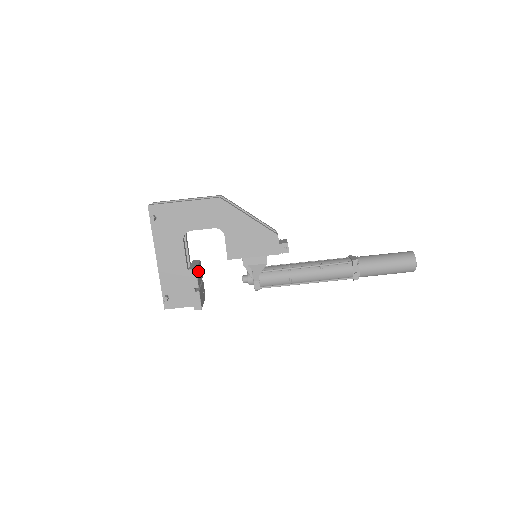
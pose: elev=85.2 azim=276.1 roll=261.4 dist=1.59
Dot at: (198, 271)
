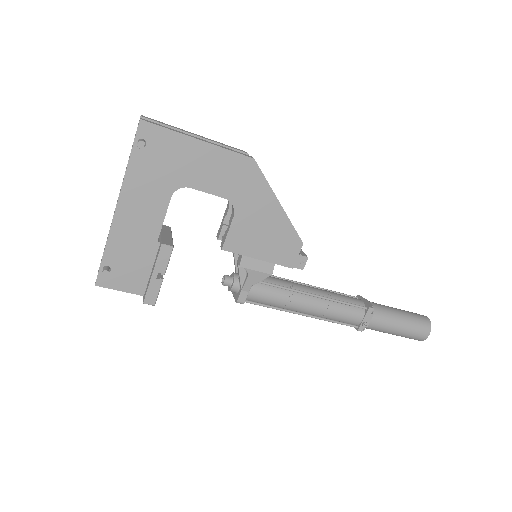
Dot at: occluded
